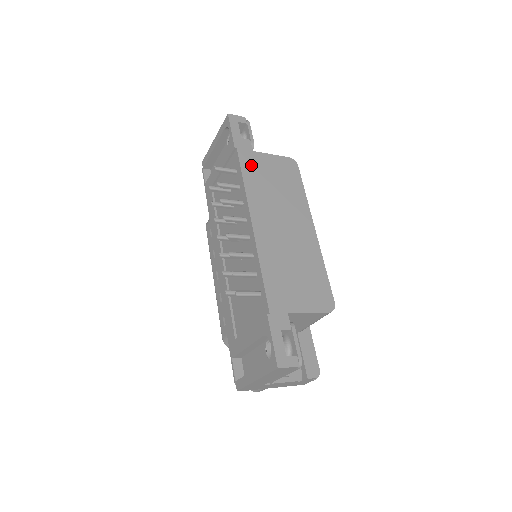
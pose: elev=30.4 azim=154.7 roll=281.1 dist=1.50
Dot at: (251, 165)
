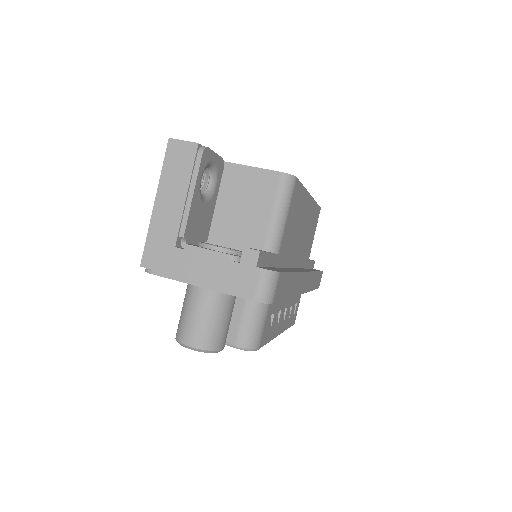
Dot at: occluded
